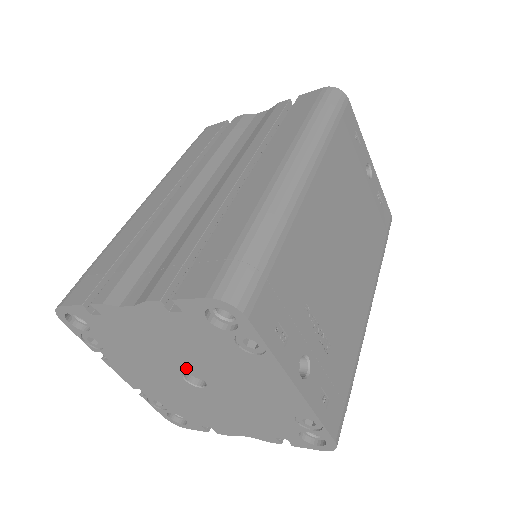
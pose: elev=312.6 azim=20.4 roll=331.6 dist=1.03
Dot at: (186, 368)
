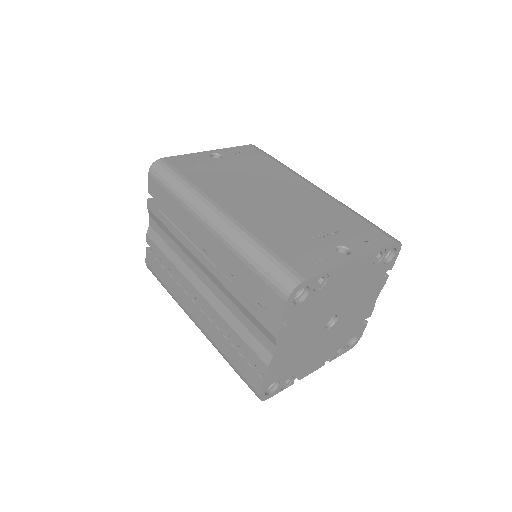
Dot at: (322, 325)
